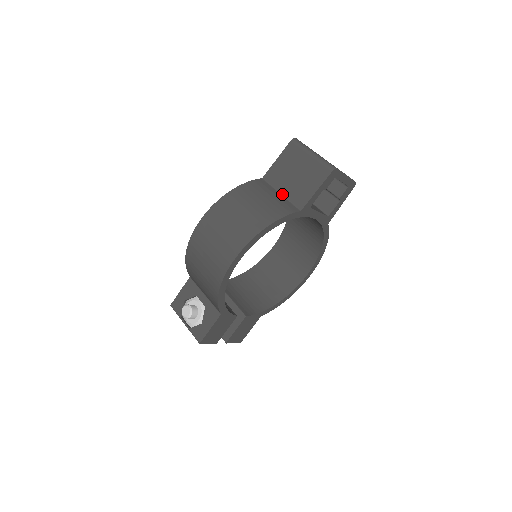
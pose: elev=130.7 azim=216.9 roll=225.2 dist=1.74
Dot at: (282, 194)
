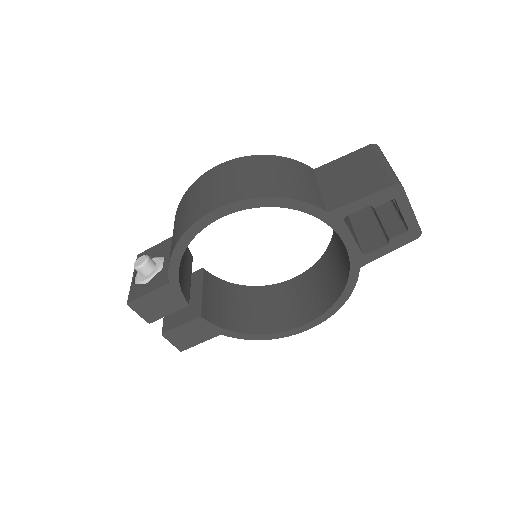
Dot at: (322, 189)
